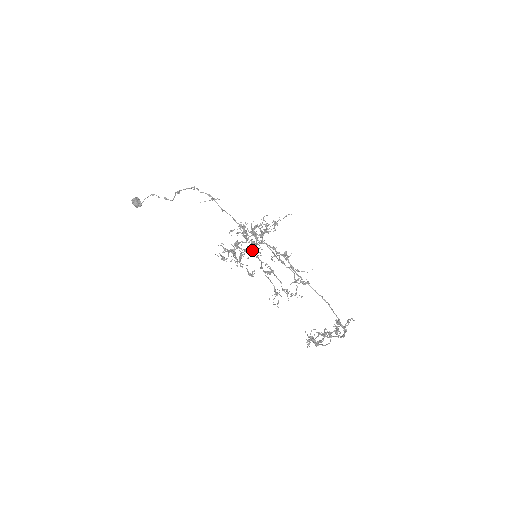
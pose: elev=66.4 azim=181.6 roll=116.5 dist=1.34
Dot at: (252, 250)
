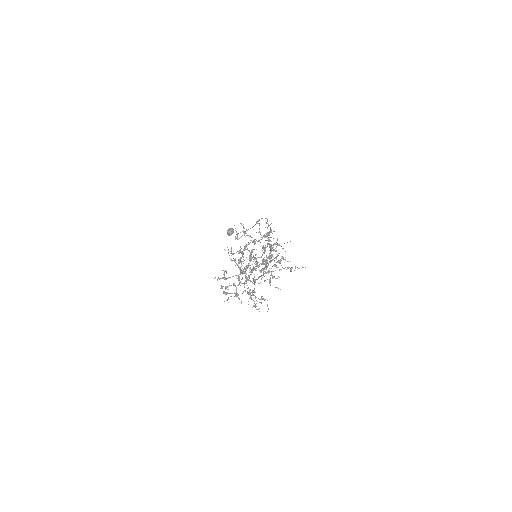
Dot at: (258, 257)
